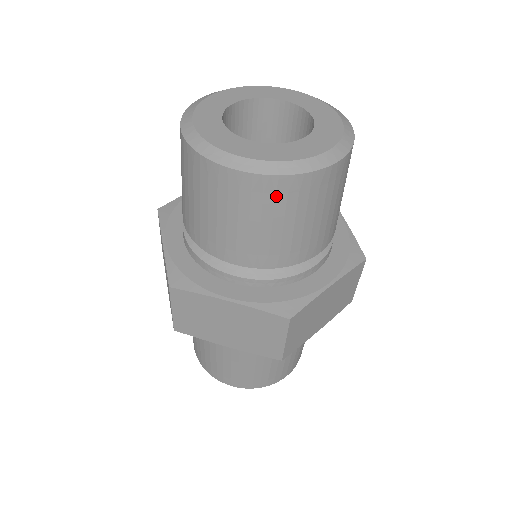
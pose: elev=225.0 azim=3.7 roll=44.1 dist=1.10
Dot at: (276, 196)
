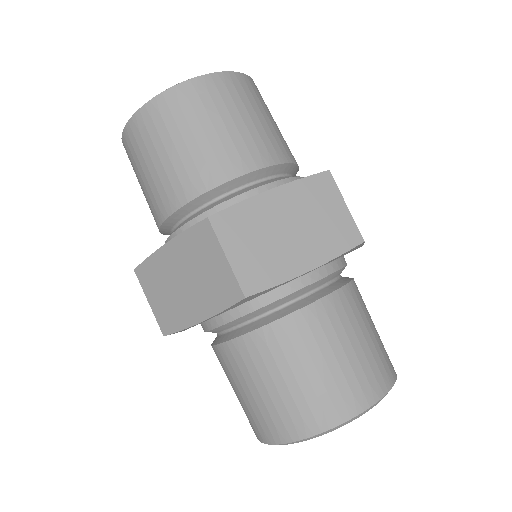
Dot at: (236, 89)
